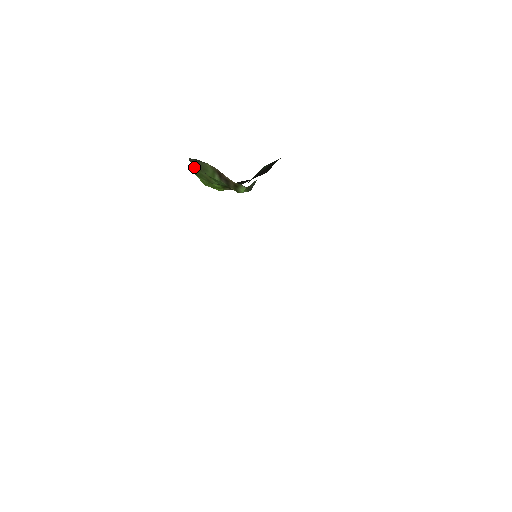
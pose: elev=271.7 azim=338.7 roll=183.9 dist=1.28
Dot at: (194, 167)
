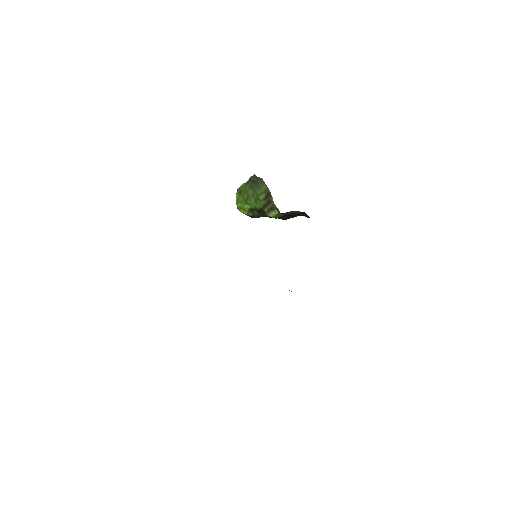
Dot at: (247, 184)
